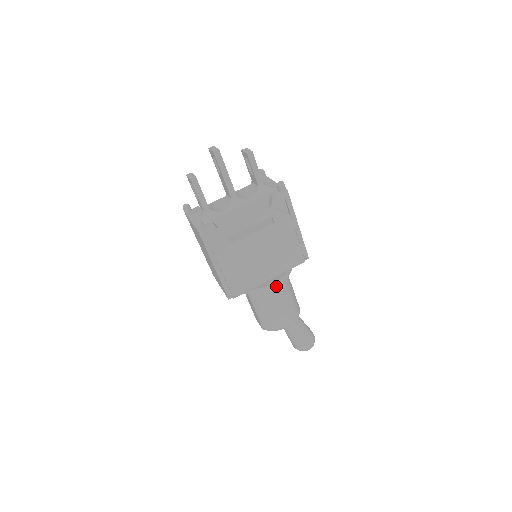
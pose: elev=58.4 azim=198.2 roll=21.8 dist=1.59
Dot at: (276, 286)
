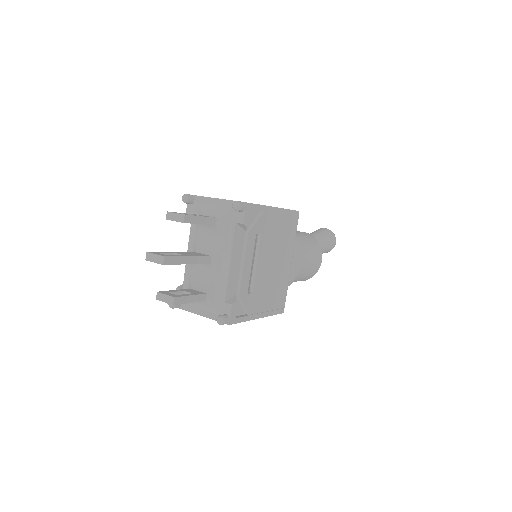
Dot at: occluded
